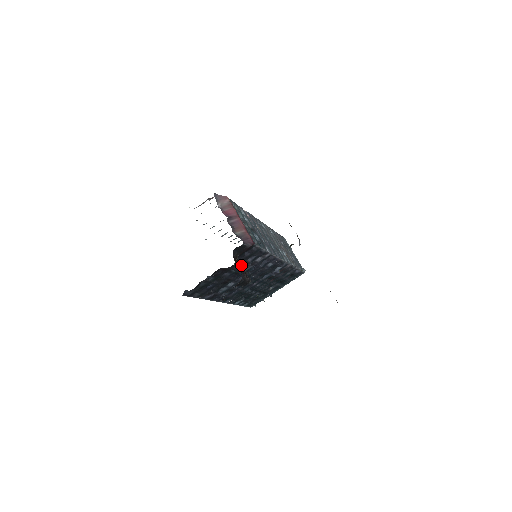
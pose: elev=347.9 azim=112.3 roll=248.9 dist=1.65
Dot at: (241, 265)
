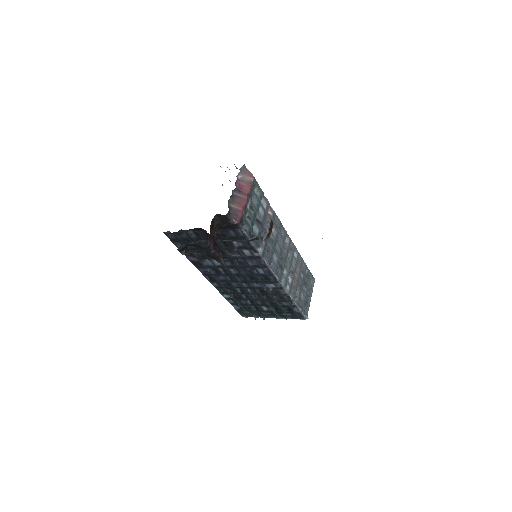
Dot at: (227, 244)
